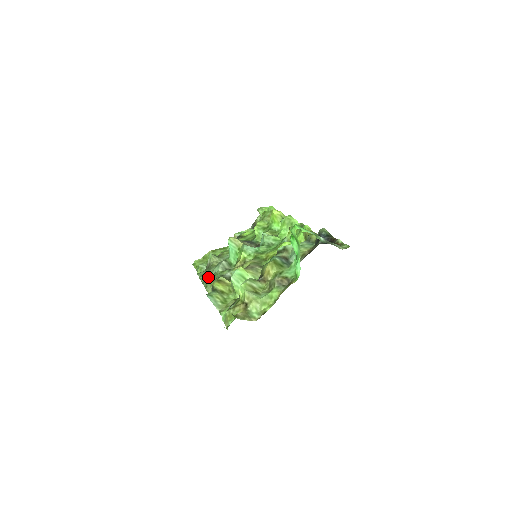
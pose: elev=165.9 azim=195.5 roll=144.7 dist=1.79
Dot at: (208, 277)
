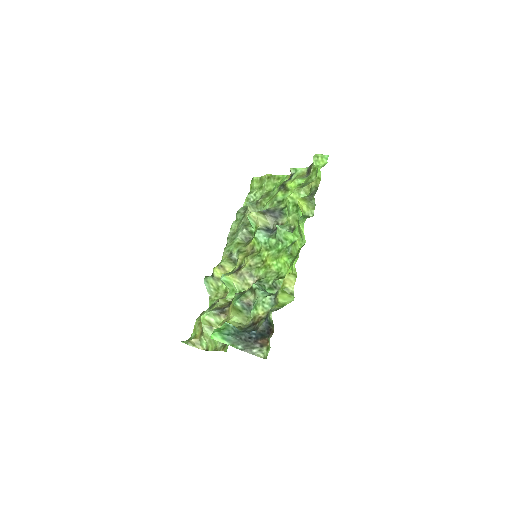
Dot at: (234, 233)
